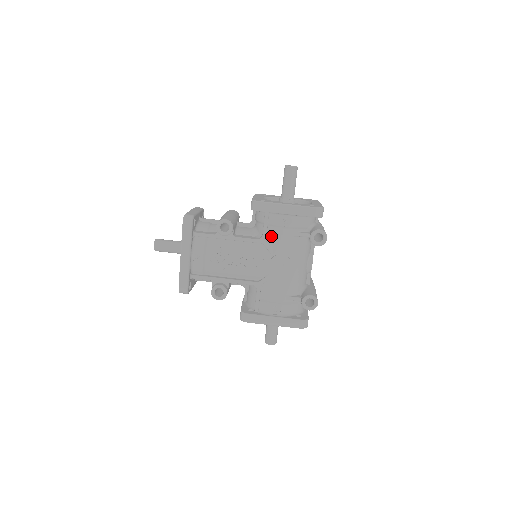
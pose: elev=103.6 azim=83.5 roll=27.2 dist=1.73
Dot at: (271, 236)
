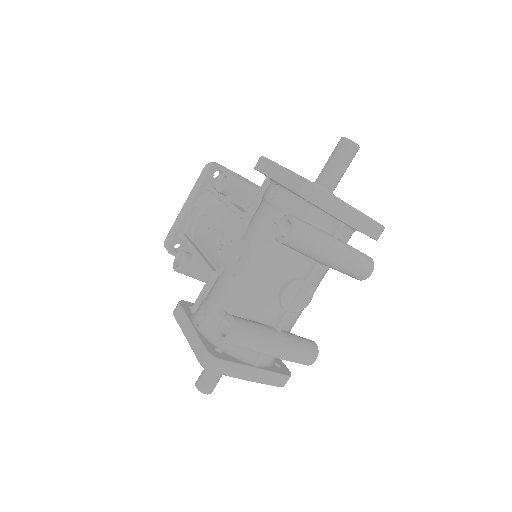
Dot at: (255, 213)
